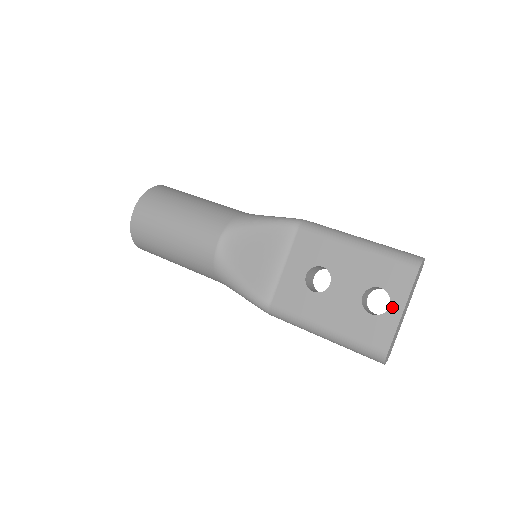
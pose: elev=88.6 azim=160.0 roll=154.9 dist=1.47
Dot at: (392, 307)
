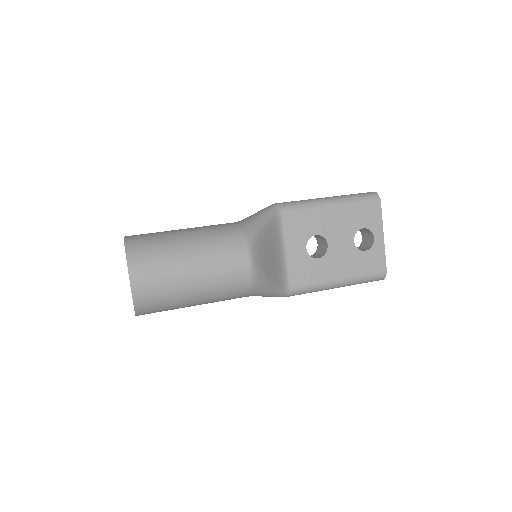
Dot at: (376, 238)
